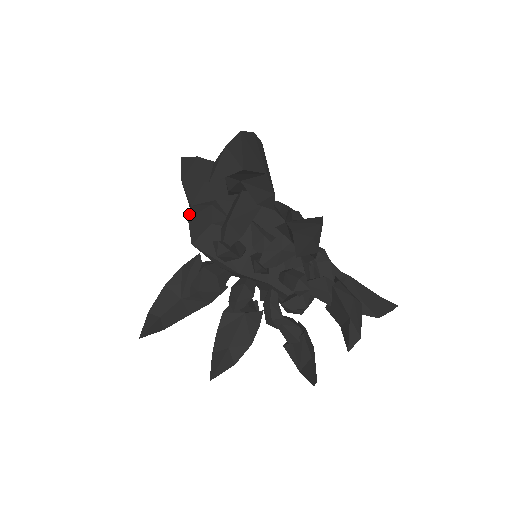
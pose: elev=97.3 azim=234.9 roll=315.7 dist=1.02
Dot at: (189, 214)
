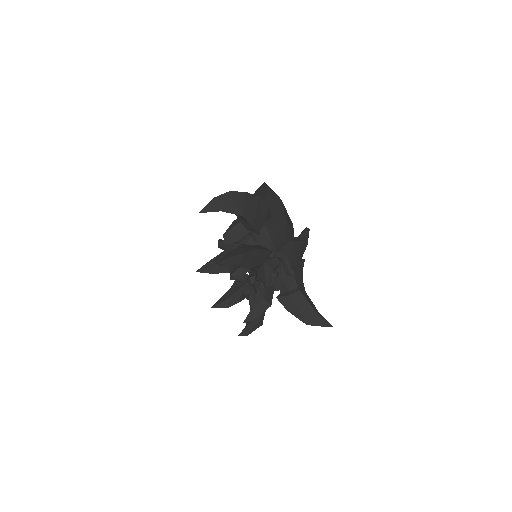
Dot at: (236, 219)
